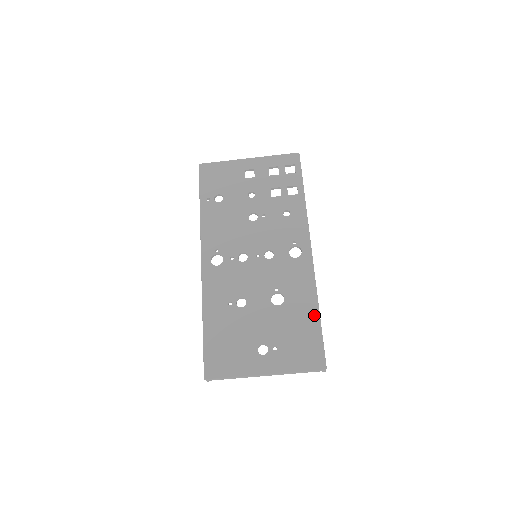
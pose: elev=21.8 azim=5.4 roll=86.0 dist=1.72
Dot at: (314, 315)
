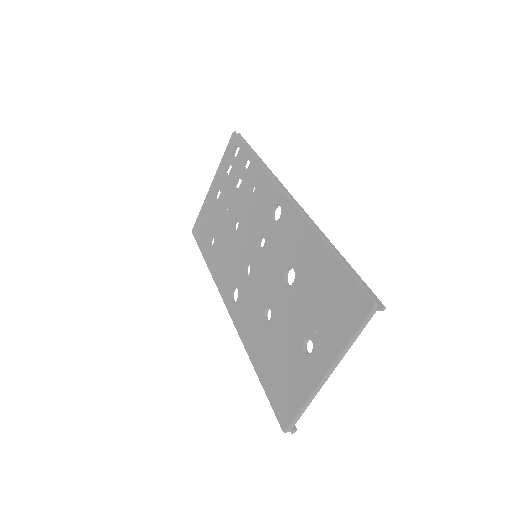
Dot at: (325, 254)
